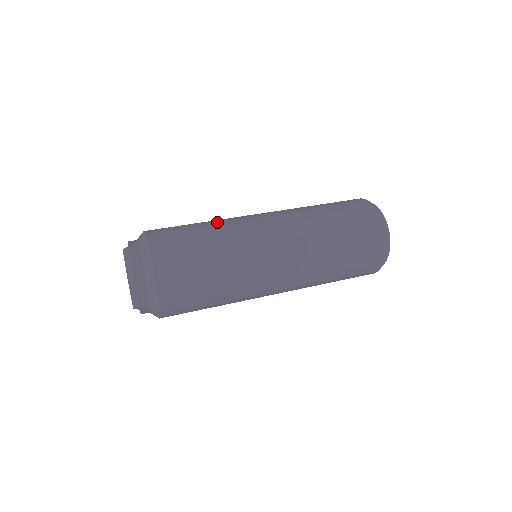
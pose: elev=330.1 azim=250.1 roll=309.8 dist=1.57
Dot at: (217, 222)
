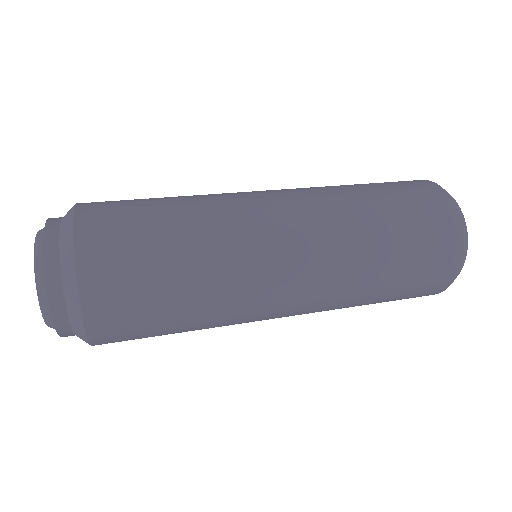
Dot at: (197, 198)
